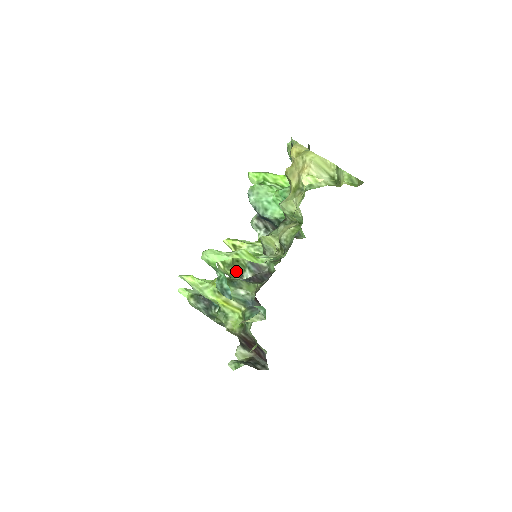
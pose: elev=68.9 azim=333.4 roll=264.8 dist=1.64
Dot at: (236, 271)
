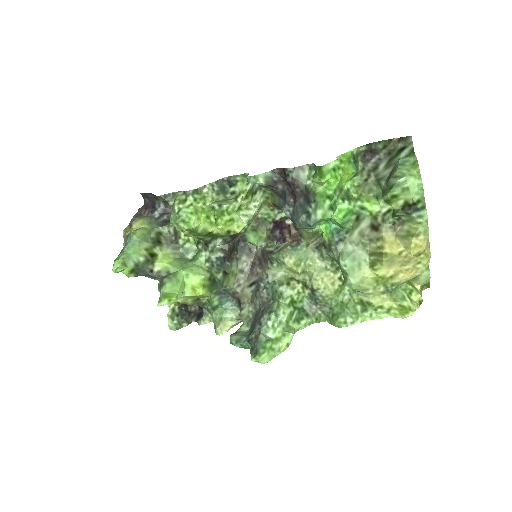
Dot at: (205, 239)
